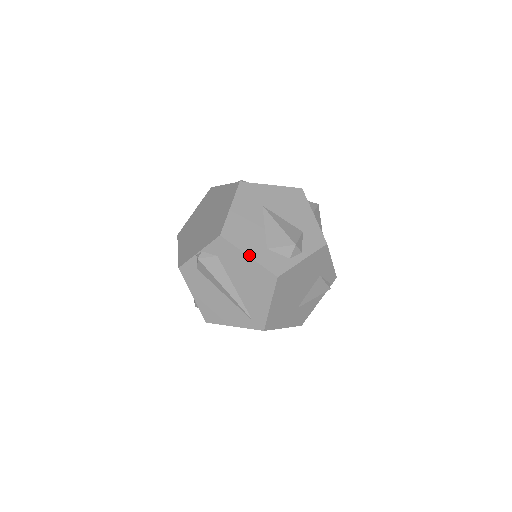
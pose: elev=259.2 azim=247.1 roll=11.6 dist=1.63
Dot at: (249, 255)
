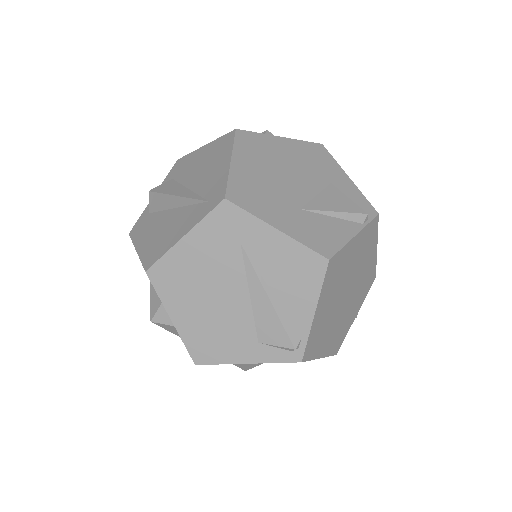
Dot at: (205, 146)
